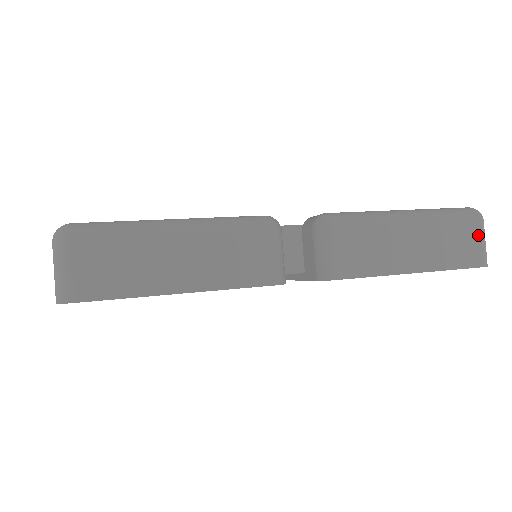
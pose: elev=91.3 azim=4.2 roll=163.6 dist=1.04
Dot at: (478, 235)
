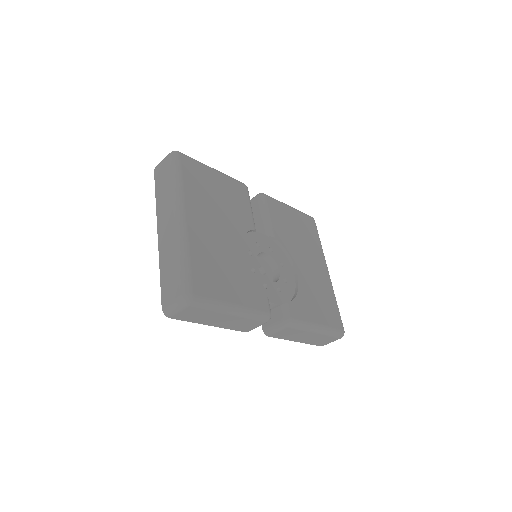
Dot at: (333, 341)
